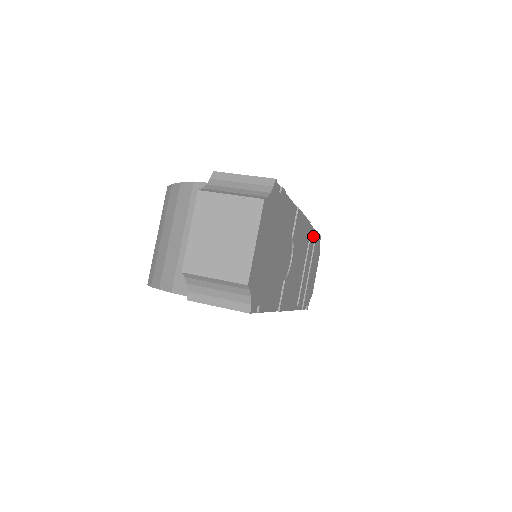
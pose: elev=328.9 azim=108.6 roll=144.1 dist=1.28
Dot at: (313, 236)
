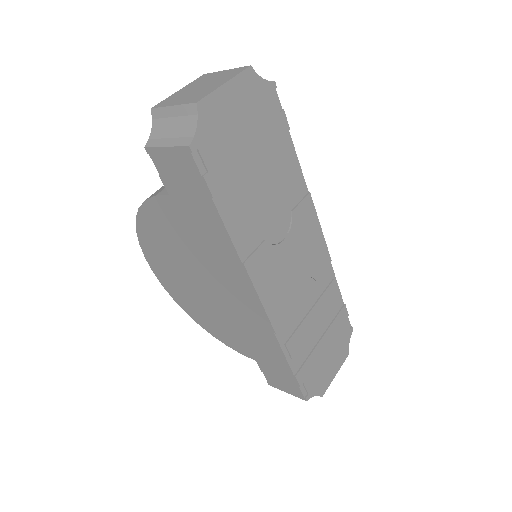
Dot at: (336, 295)
